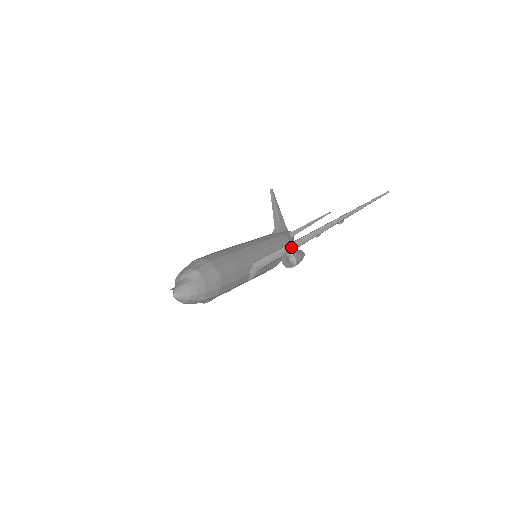
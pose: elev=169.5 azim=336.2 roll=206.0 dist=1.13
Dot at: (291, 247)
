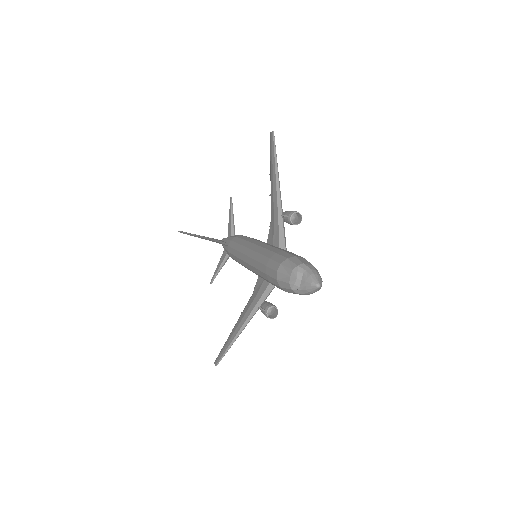
Dot at: (282, 214)
